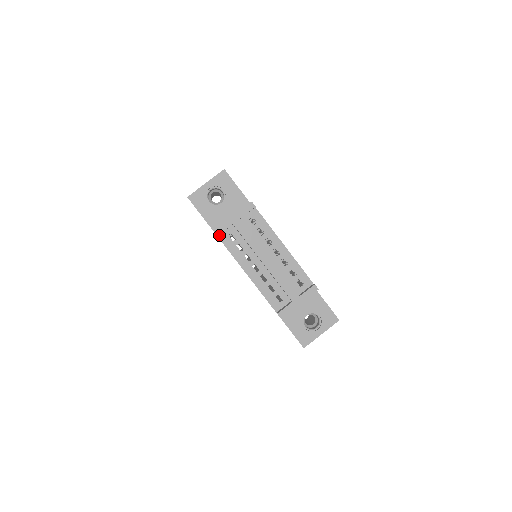
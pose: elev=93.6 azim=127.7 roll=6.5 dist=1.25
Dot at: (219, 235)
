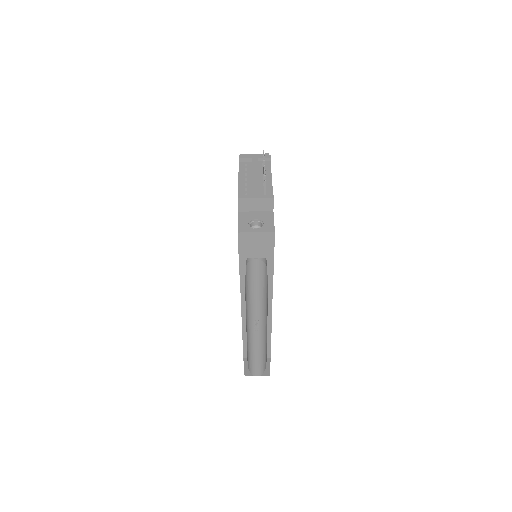
Dot at: (240, 162)
